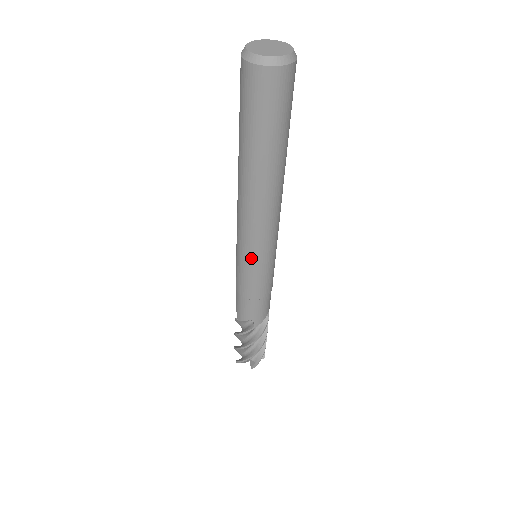
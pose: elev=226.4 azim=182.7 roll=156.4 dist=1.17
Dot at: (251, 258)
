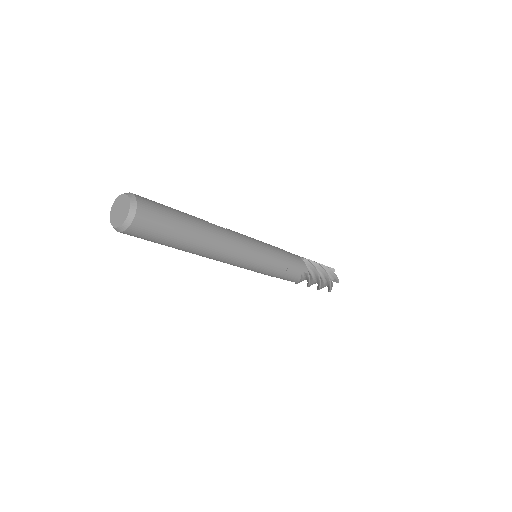
Dot at: occluded
